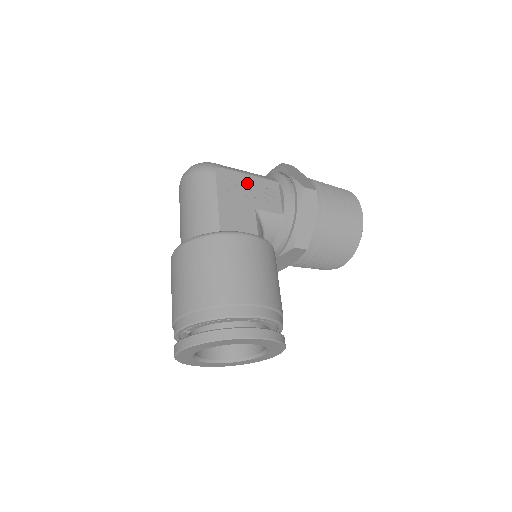
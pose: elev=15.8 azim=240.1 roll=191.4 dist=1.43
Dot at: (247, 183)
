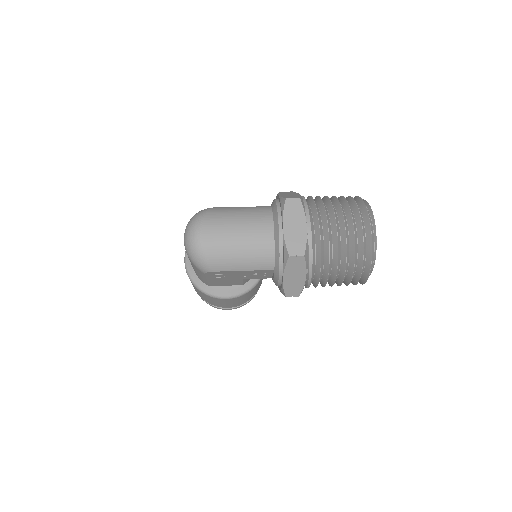
Dot at: (237, 273)
